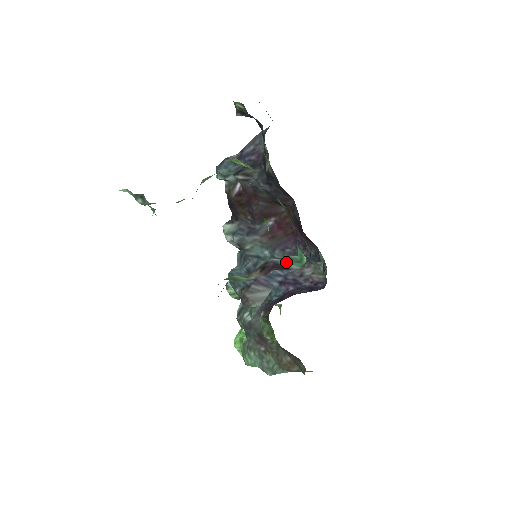
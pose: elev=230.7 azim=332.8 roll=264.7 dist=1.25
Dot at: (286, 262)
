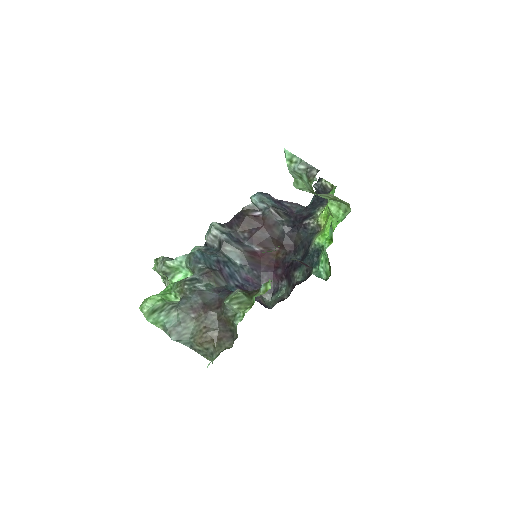
Dot at: occluded
